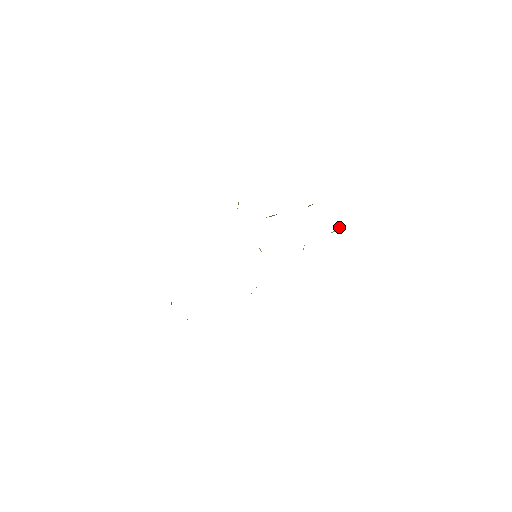
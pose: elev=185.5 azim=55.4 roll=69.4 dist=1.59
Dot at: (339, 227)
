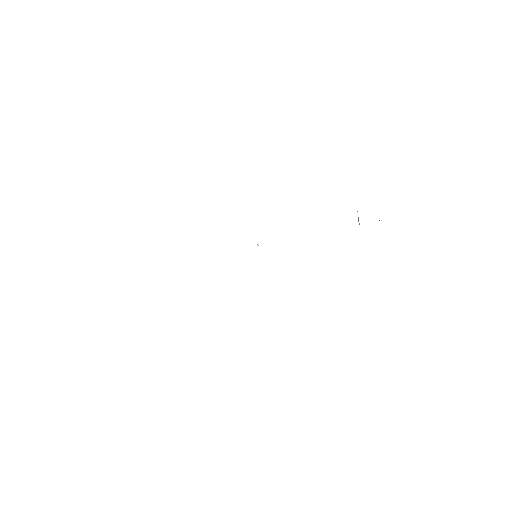
Dot at: (379, 220)
